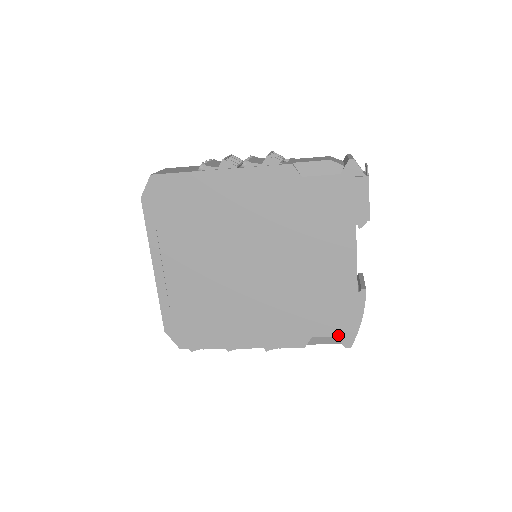
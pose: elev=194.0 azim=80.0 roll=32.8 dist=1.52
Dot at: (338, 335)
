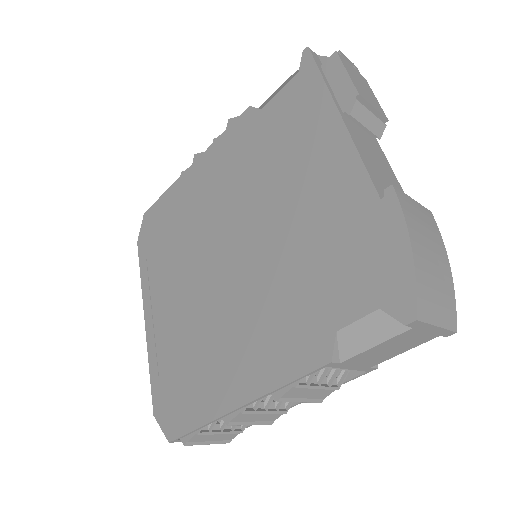
Dot at: (380, 303)
